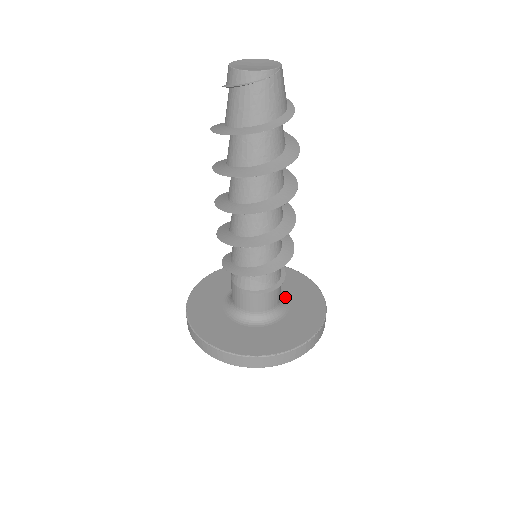
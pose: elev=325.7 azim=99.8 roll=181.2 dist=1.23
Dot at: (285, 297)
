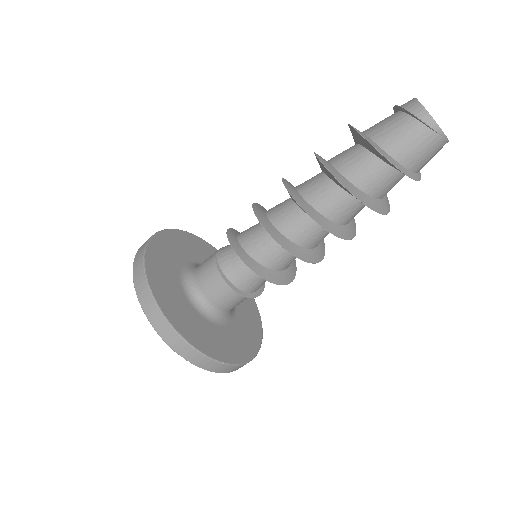
Dot at: (230, 319)
